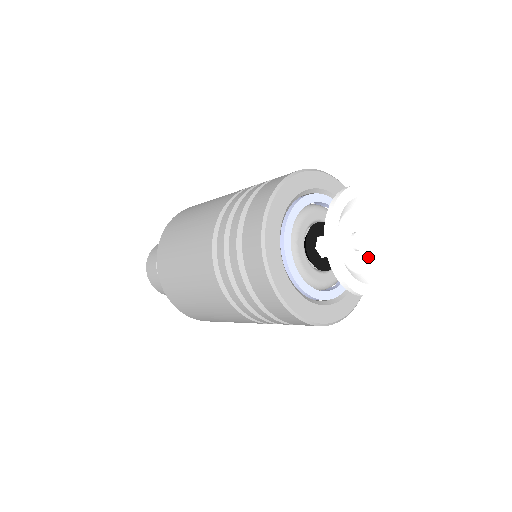
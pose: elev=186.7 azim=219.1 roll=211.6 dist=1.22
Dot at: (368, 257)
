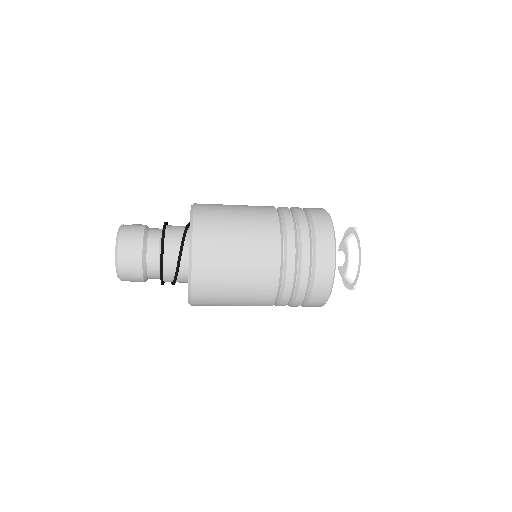
Dot at: occluded
